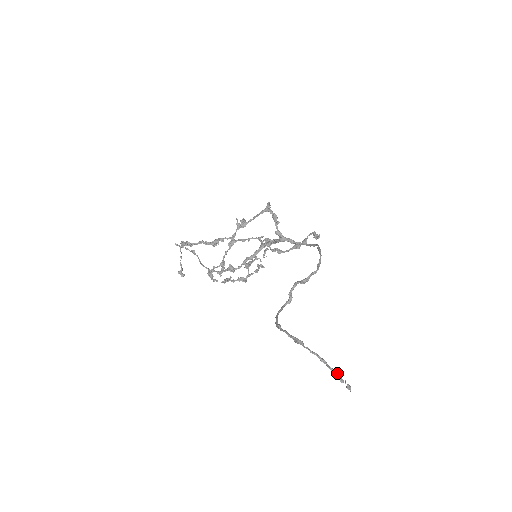
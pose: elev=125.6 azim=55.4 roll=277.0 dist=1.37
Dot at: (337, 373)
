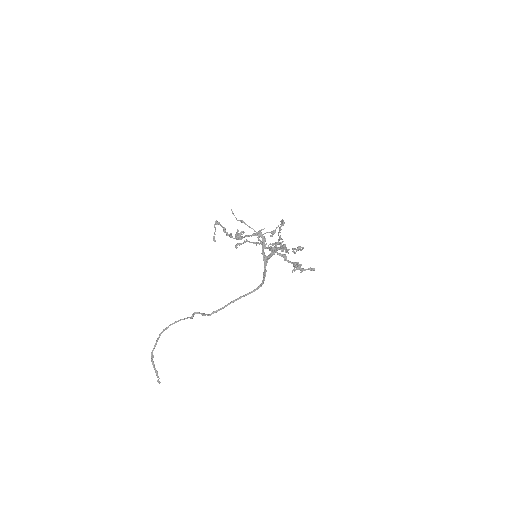
Dot at: occluded
